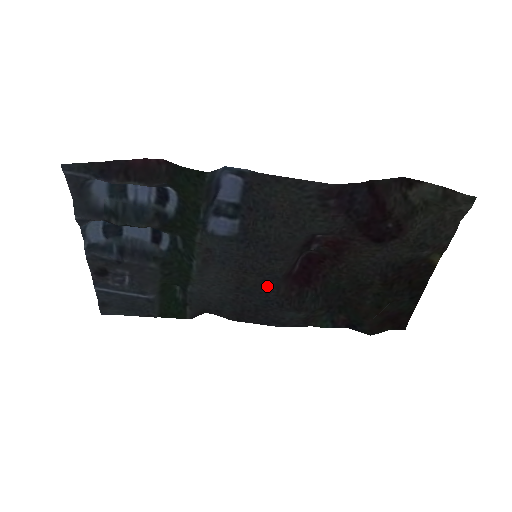
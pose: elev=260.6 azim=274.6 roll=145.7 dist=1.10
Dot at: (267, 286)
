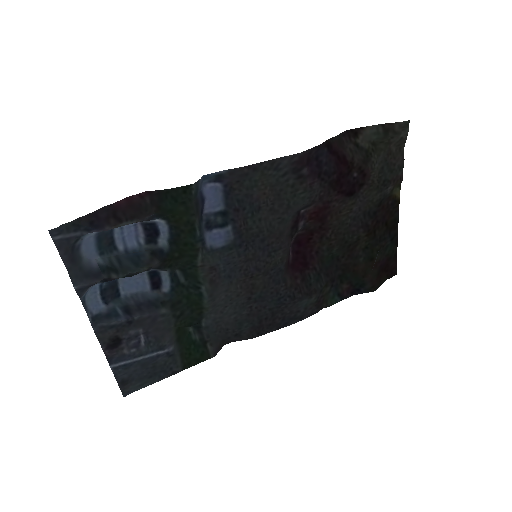
Dot at: (275, 283)
